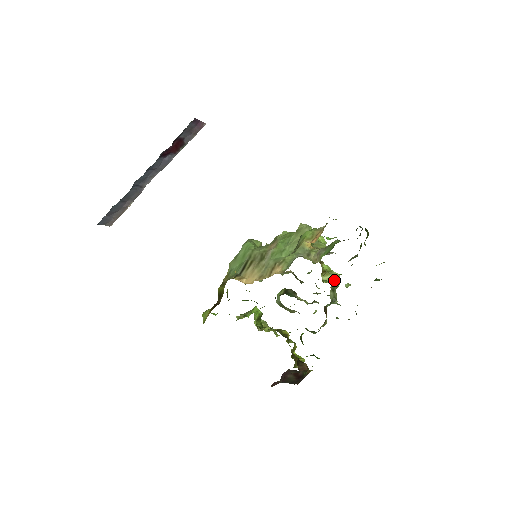
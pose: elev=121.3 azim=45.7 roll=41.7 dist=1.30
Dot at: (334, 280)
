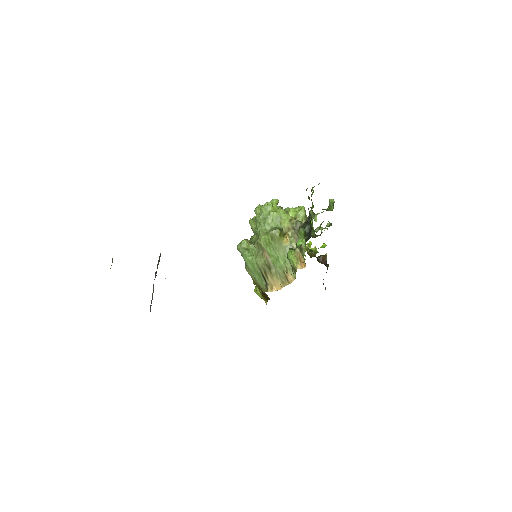
Dot at: (304, 218)
